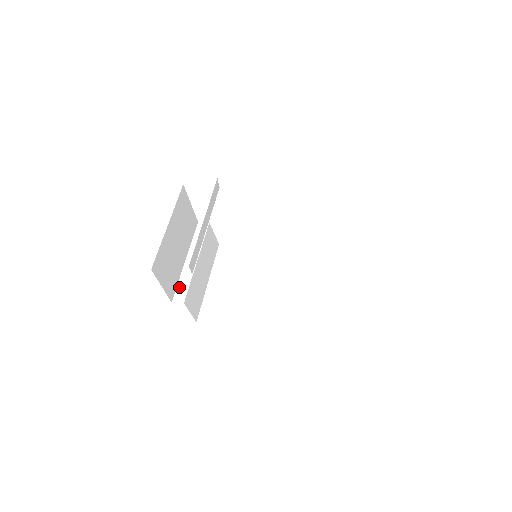
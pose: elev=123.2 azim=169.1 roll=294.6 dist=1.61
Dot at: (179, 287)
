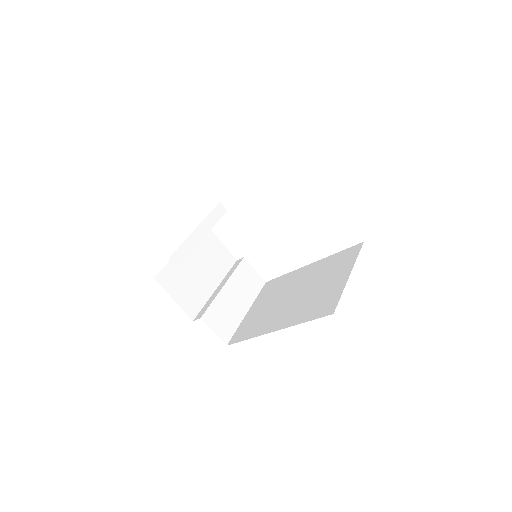
Dot at: (203, 308)
